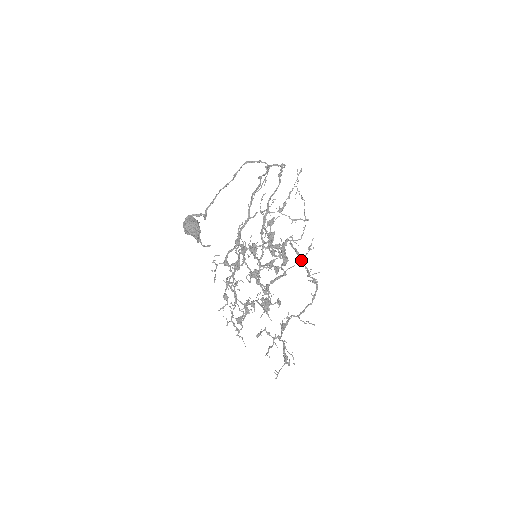
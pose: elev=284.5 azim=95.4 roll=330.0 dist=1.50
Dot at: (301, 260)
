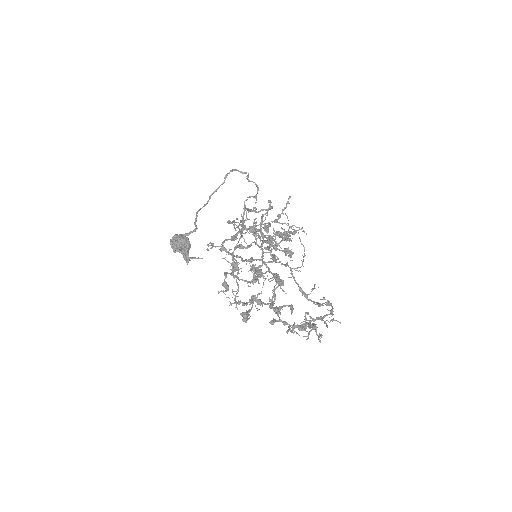
Dot at: (307, 298)
